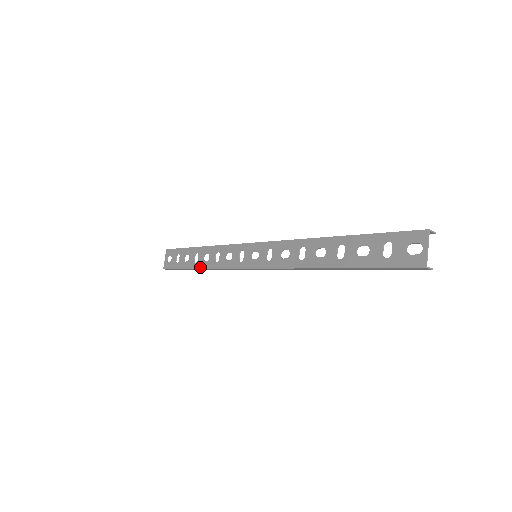
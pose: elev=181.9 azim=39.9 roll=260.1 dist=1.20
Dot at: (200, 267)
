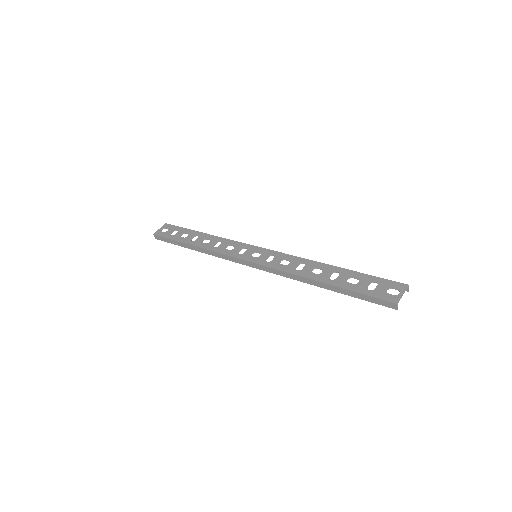
Dot at: (196, 245)
